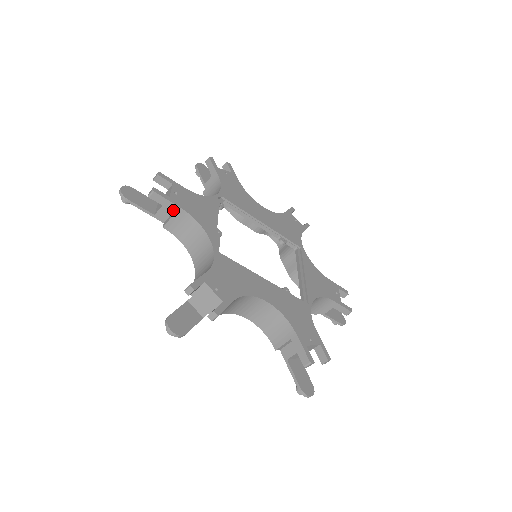
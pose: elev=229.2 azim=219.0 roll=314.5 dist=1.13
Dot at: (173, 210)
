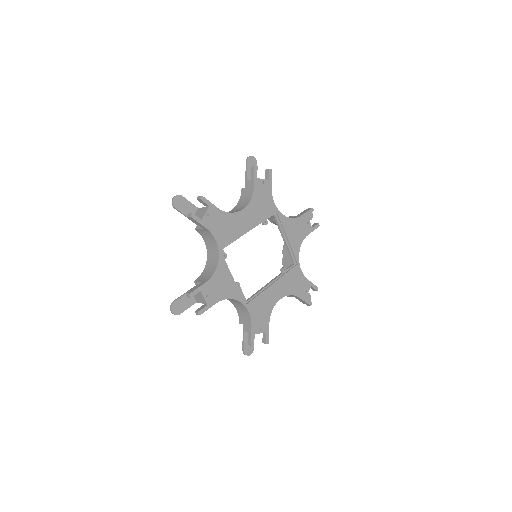
Dot at: (211, 304)
